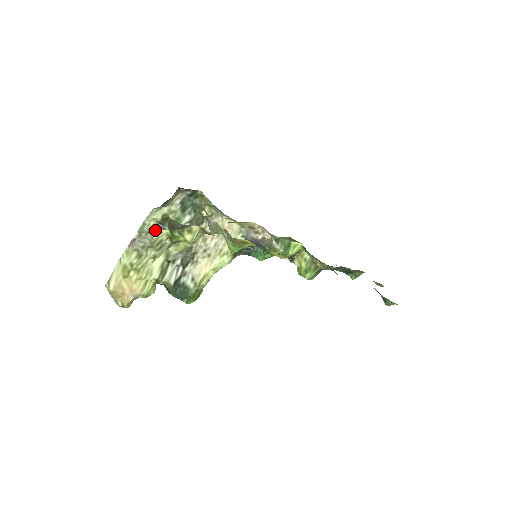
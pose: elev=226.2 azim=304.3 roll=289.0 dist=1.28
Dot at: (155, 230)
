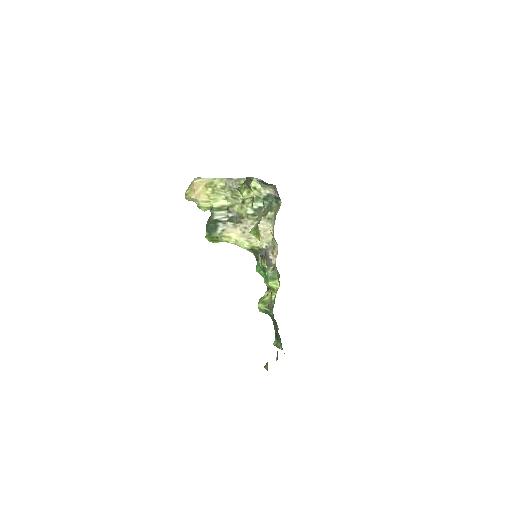
Dot at: occluded
